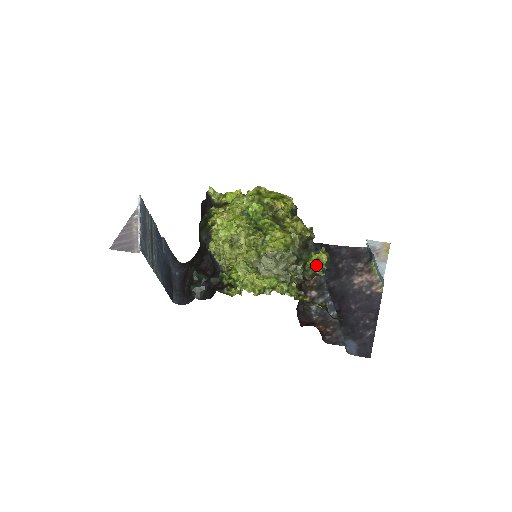
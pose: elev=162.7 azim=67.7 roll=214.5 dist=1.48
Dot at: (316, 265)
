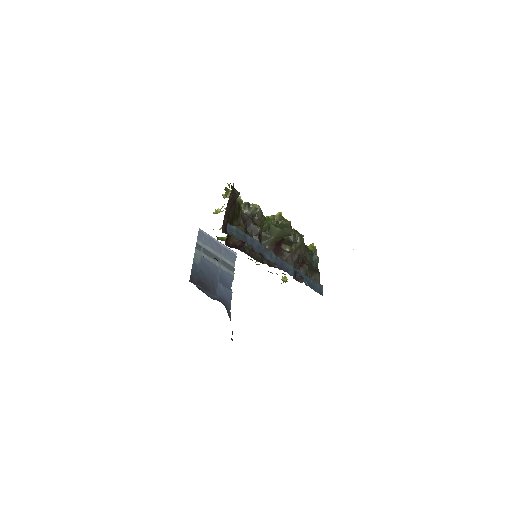
Dot at: (271, 219)
